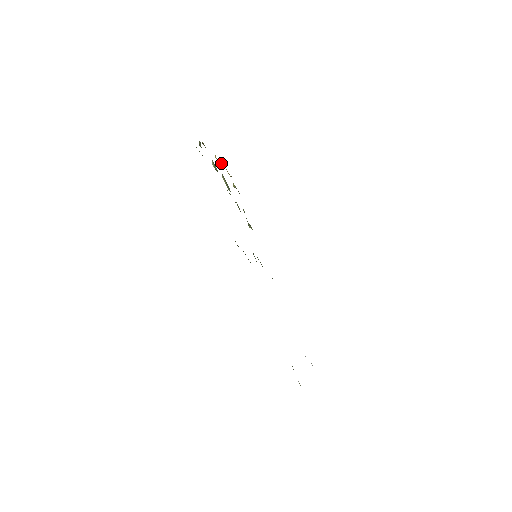
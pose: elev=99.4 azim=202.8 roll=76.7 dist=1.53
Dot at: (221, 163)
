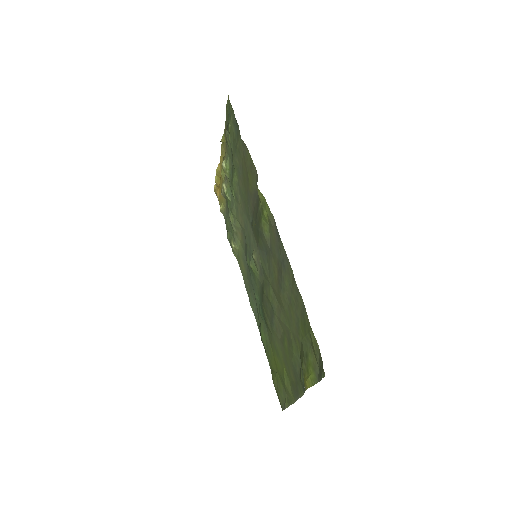
Dot at: (218, 179)
